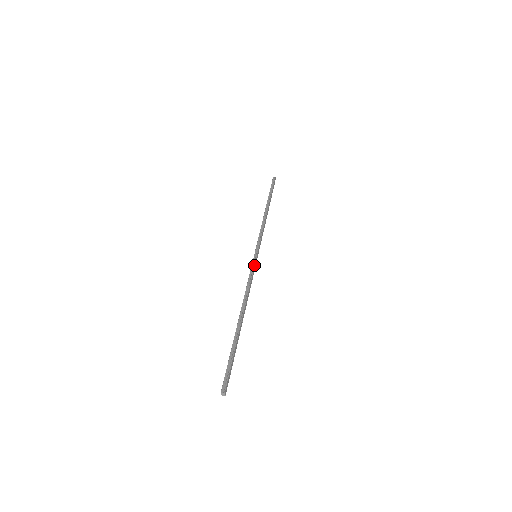
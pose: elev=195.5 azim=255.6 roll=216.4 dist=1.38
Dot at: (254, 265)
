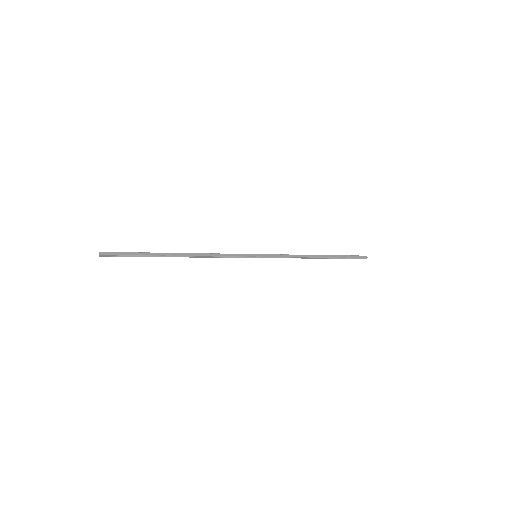
Dot at: (242, 254)
